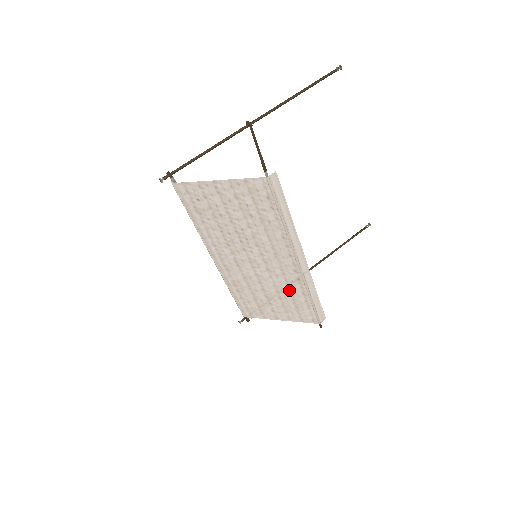
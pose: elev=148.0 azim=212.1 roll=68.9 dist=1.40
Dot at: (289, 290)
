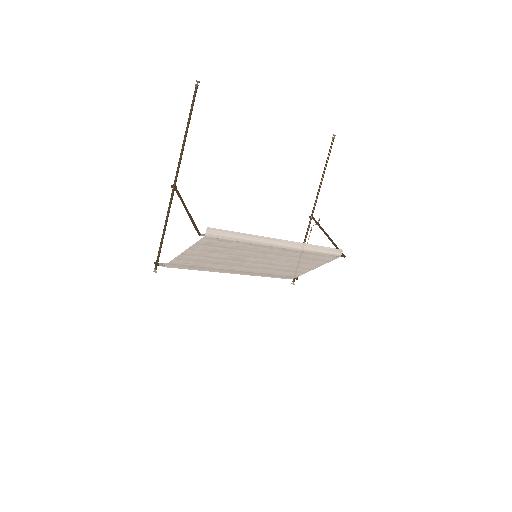
Dot at: (297, 258)
